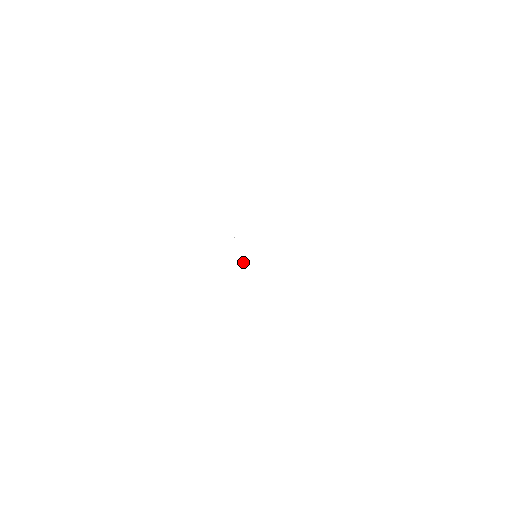
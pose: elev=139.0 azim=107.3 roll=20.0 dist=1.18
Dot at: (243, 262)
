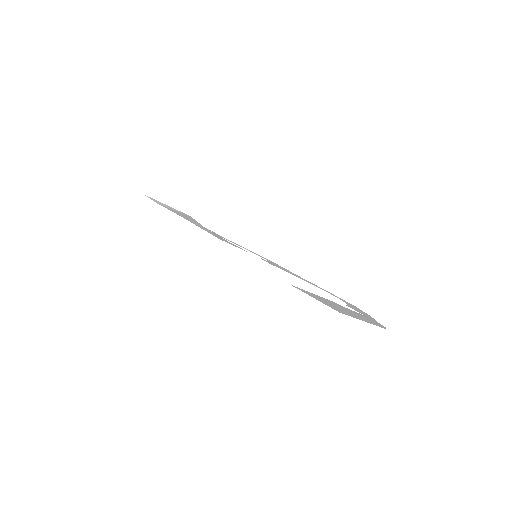
Dot at: occluded
